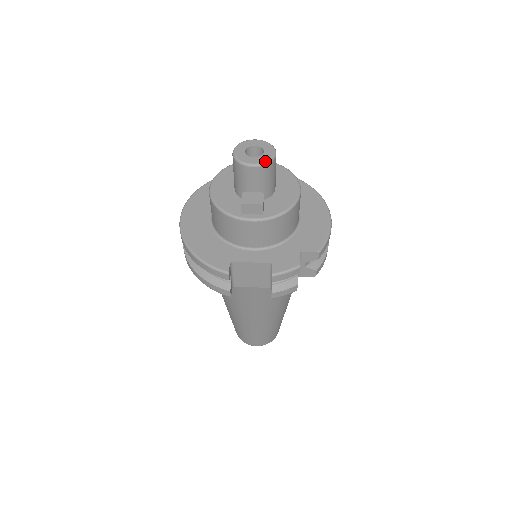
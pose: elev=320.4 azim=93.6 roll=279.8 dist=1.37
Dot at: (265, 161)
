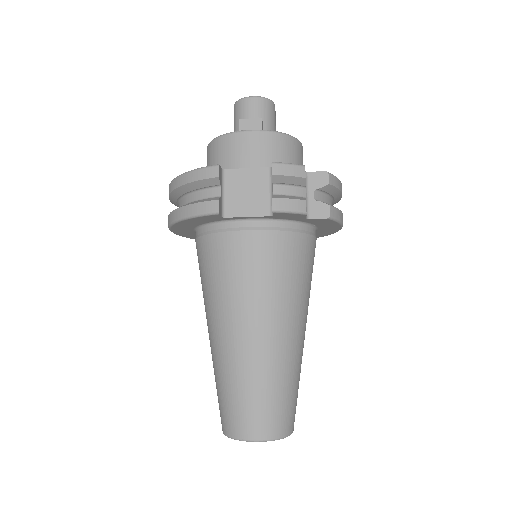
Dot at: (264, 97)
